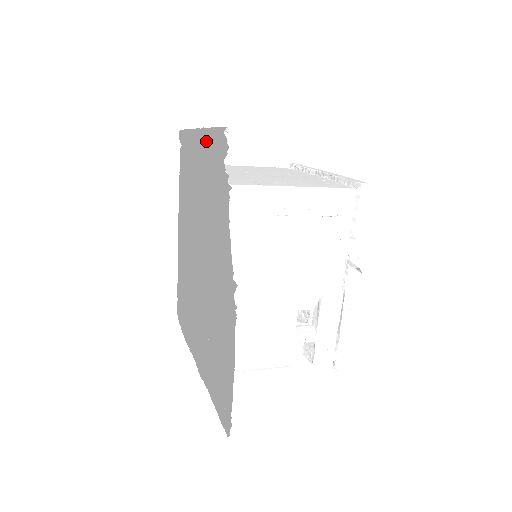
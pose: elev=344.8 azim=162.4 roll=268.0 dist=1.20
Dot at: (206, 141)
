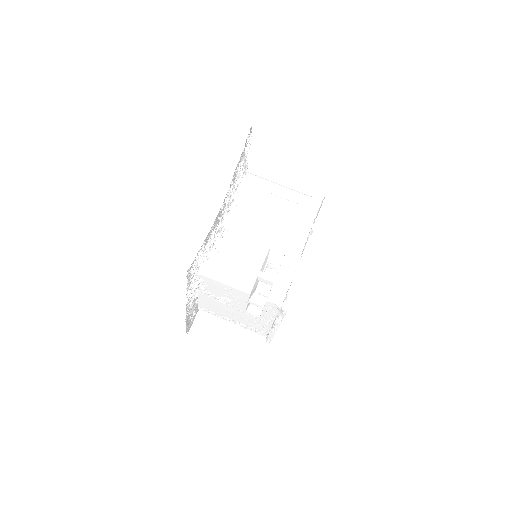
Dot at: occluded
